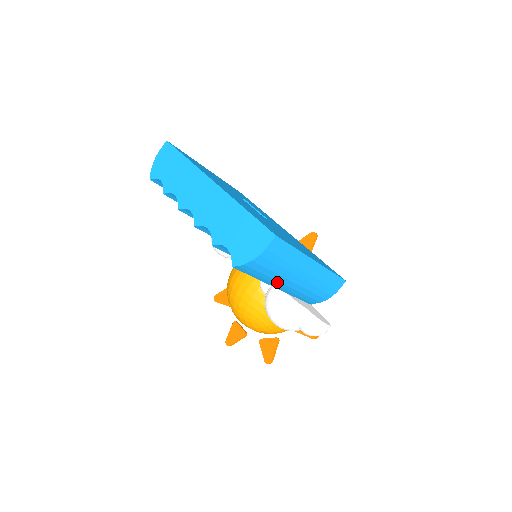
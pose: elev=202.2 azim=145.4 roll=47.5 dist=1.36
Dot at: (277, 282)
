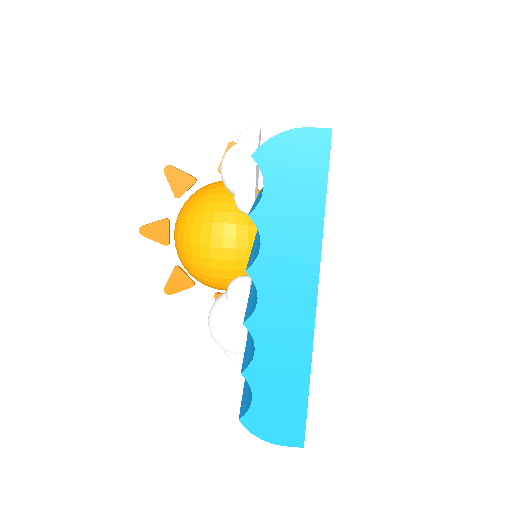
Dot at: occluded
